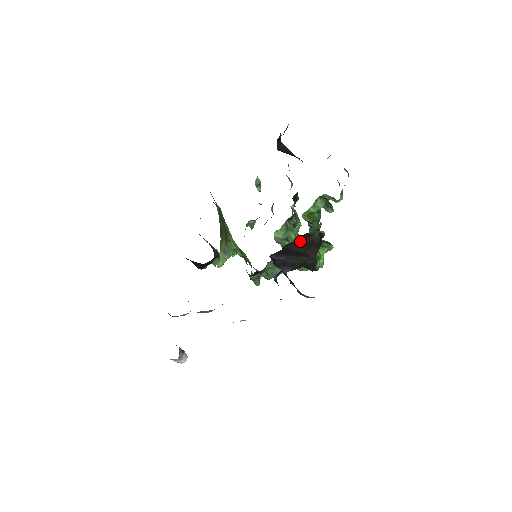
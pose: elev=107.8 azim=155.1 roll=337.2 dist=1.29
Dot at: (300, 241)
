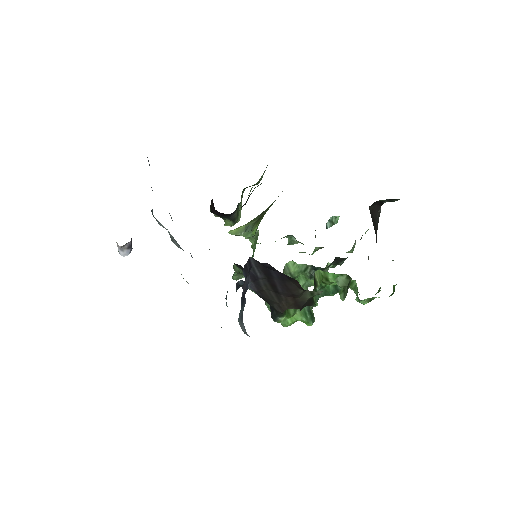
Dot at: (287, 280)
